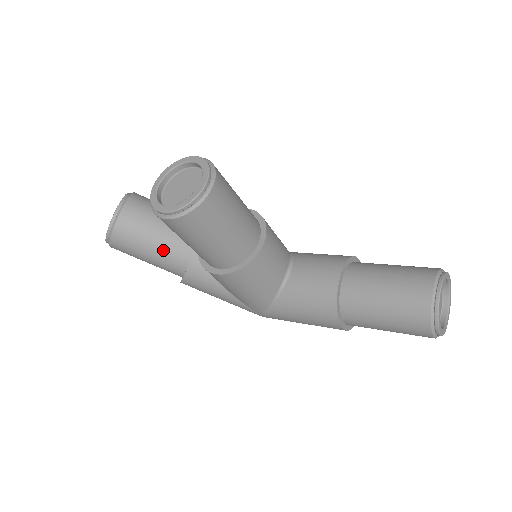
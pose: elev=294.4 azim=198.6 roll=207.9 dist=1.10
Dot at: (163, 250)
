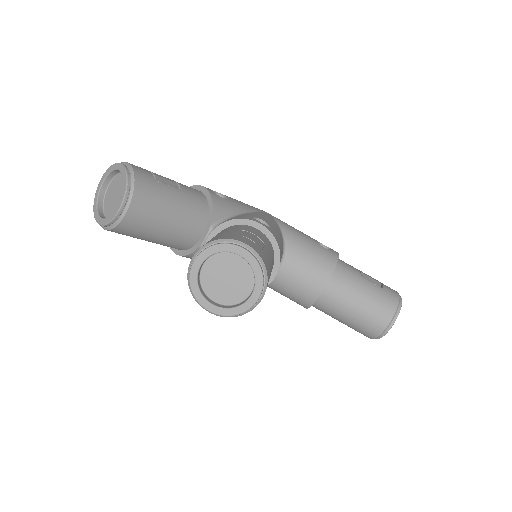
Dot at: (164, 242)
